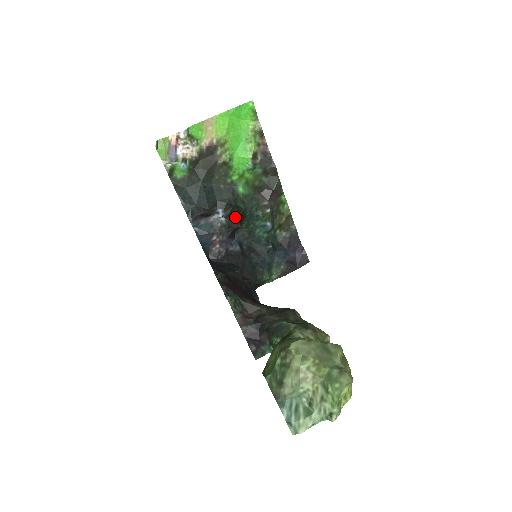
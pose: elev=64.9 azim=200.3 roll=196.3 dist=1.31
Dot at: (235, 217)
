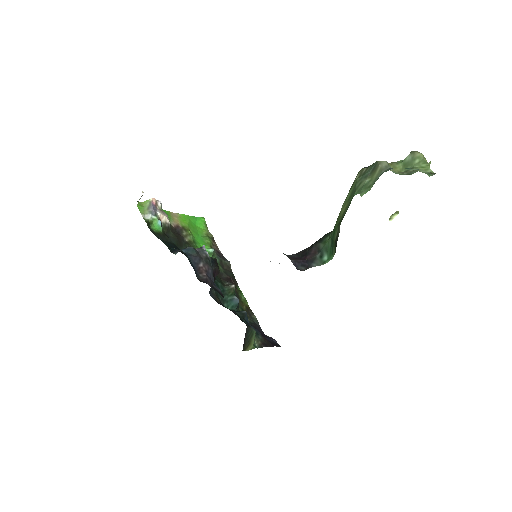
Dot at: (215, 260)
